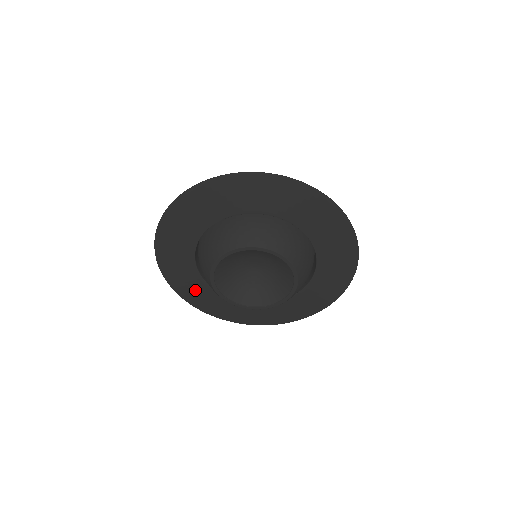
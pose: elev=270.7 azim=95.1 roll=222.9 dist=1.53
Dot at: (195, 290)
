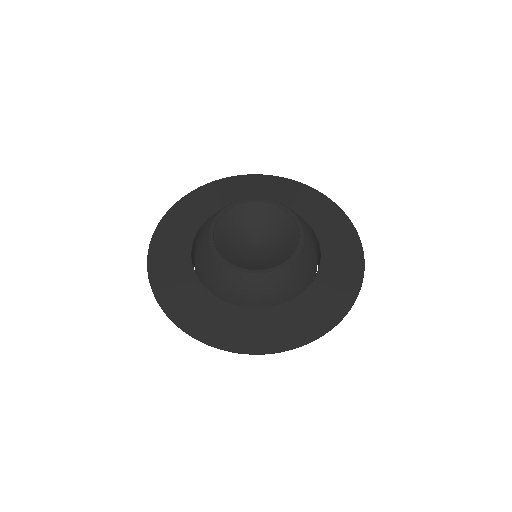
Dot at: (183, 294)
